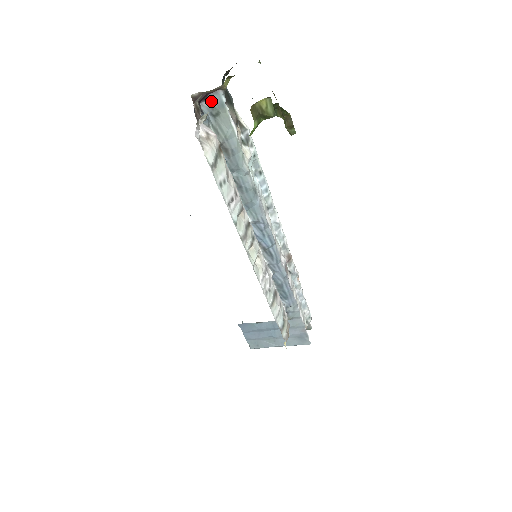
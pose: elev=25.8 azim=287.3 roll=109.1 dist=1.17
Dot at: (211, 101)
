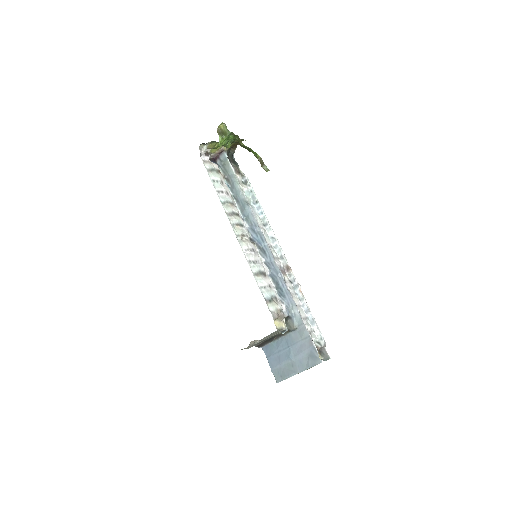
Dot at: (221, 159)
